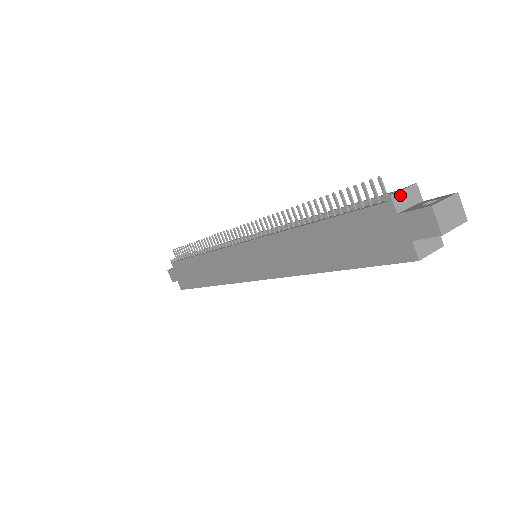
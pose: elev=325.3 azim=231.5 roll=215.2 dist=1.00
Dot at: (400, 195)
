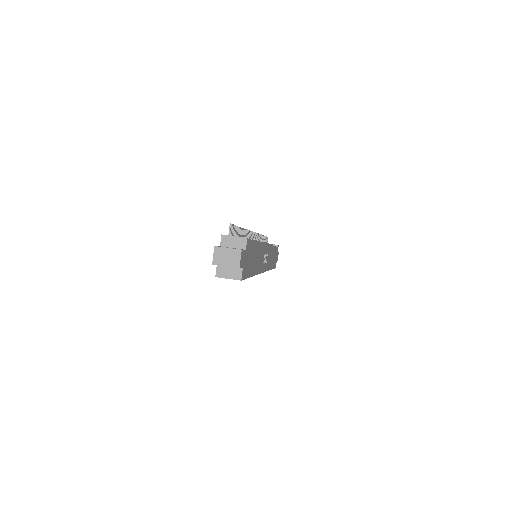
Dot at: (229, 238)
